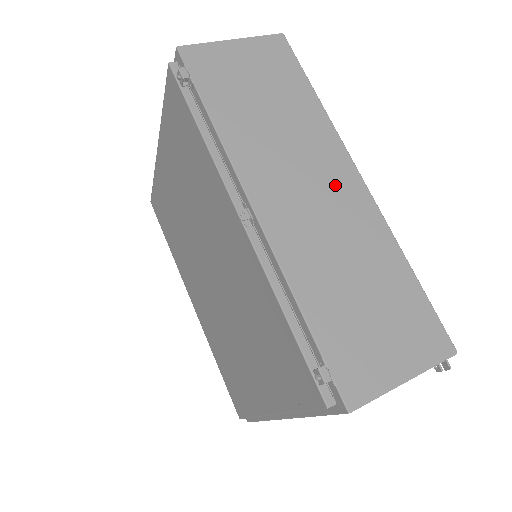
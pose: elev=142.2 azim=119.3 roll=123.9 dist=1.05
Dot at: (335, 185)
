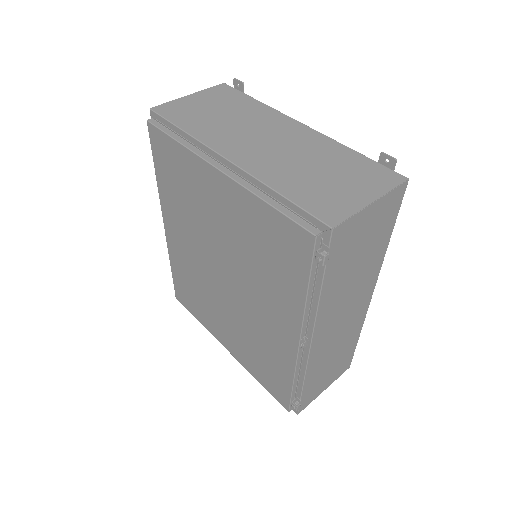
Dot at: (358, 306)
